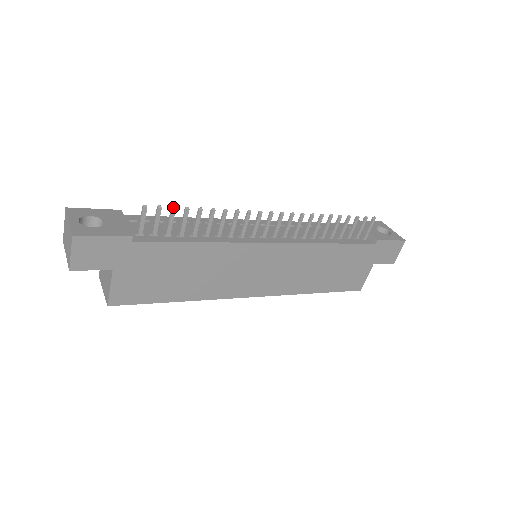
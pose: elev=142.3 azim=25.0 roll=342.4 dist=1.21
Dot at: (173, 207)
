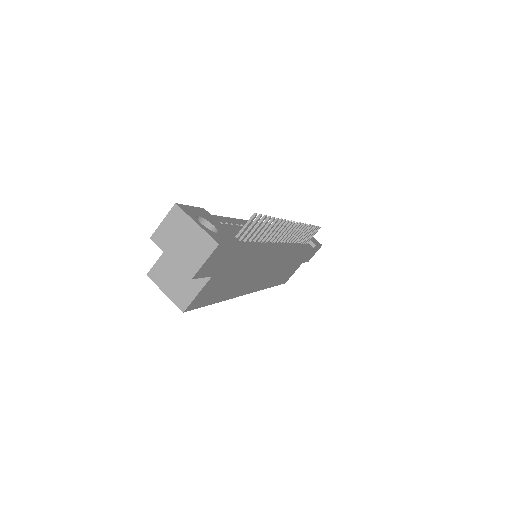
Dot at: (266, 216)
